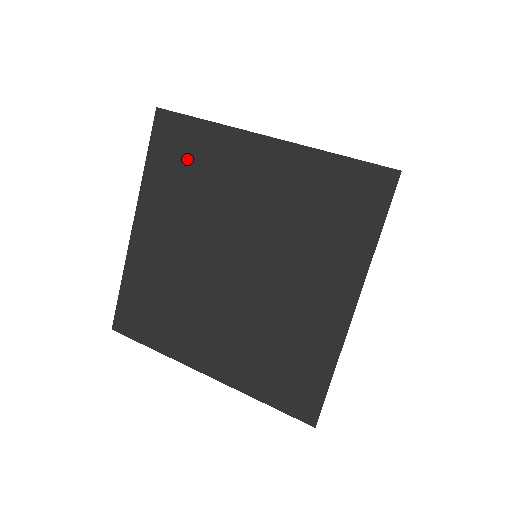
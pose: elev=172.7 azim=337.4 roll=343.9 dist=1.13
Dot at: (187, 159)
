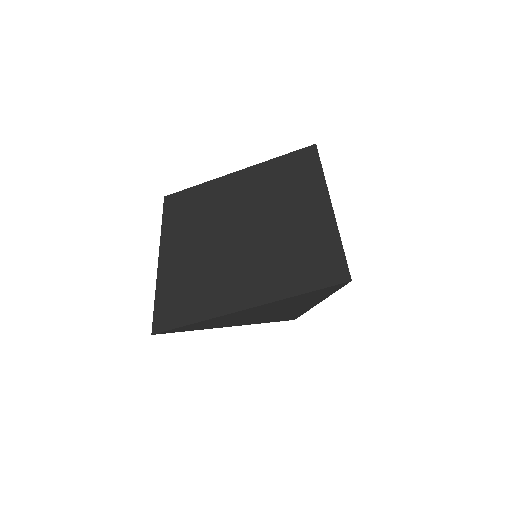
Dot at: (191, 205)
